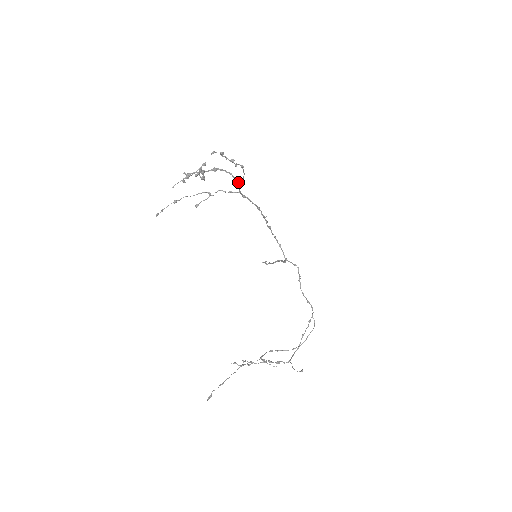
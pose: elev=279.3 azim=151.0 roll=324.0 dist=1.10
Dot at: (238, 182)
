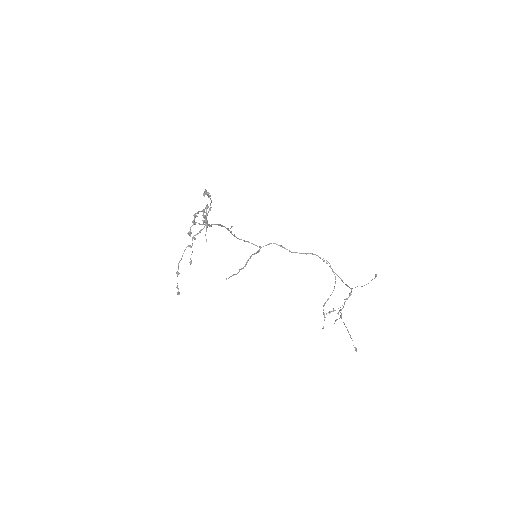
Dot at: occluded
